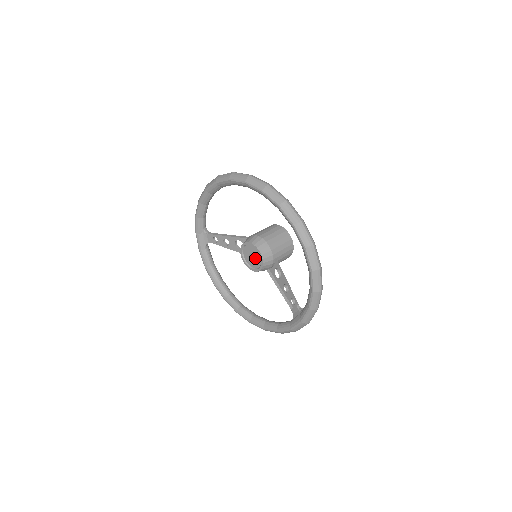
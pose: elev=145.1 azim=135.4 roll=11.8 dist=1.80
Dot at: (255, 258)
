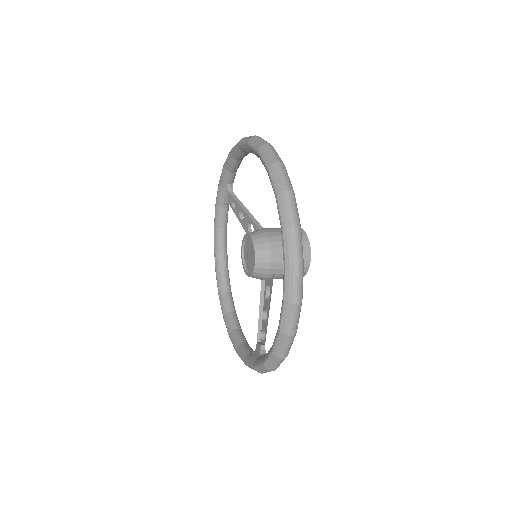
Dot at: (250, 259)
